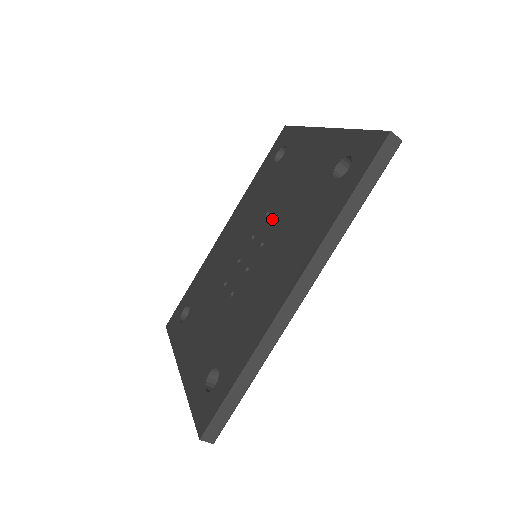
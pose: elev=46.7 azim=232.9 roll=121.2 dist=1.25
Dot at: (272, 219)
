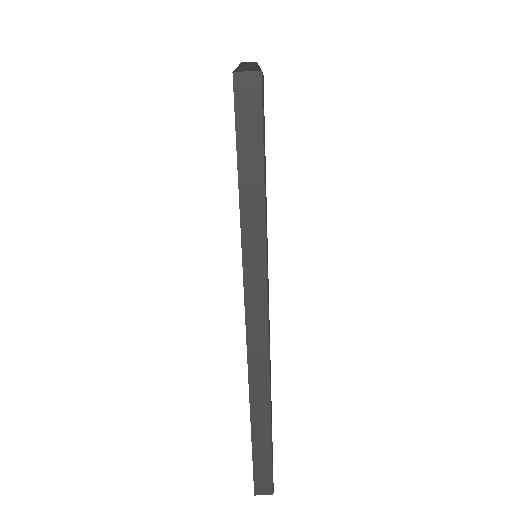
Dot at: occluded
